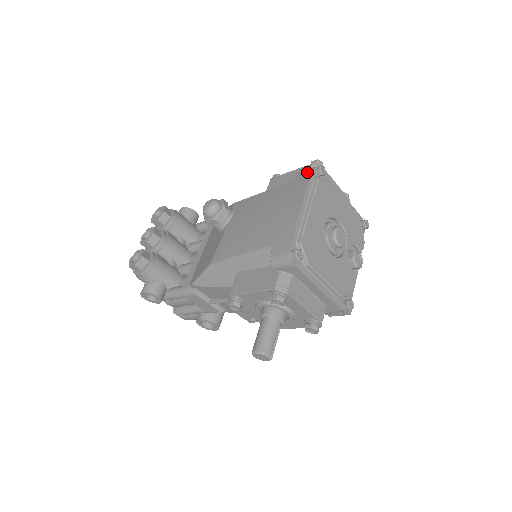
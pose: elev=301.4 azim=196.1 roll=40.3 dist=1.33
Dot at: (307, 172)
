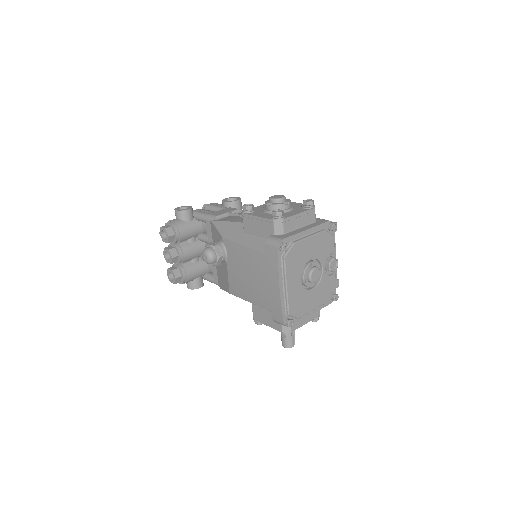
Dot at: (273, 249)
